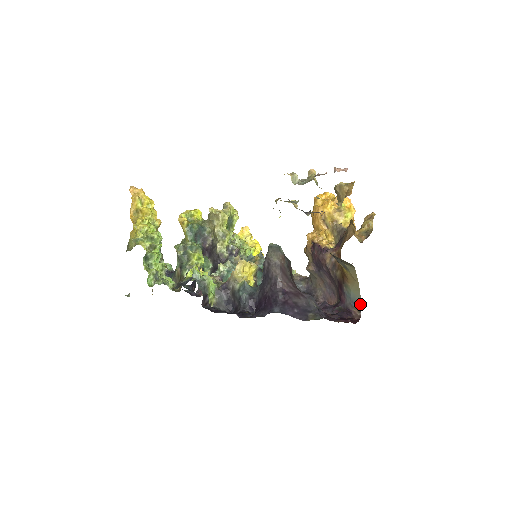
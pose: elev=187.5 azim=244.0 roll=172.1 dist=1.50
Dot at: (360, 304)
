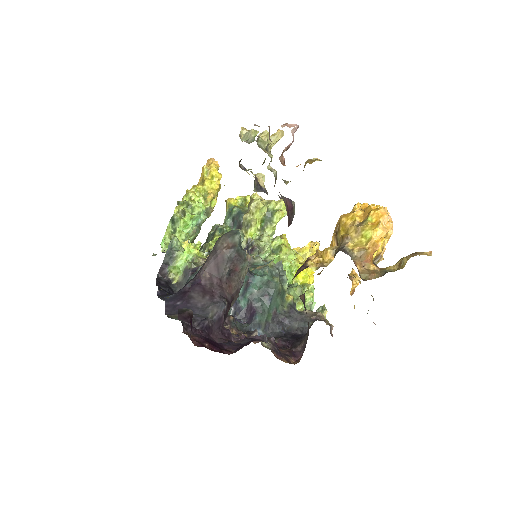
Dot at: occluded
